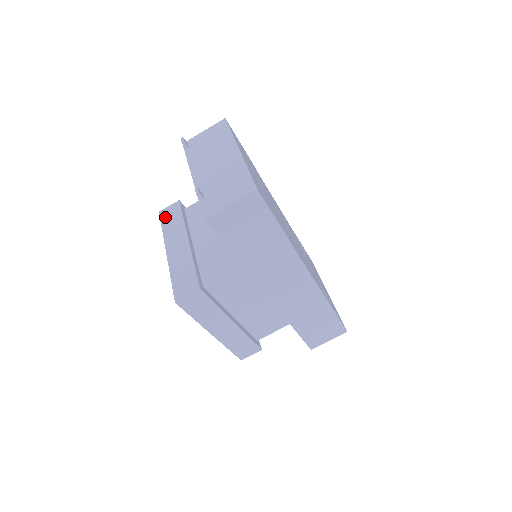
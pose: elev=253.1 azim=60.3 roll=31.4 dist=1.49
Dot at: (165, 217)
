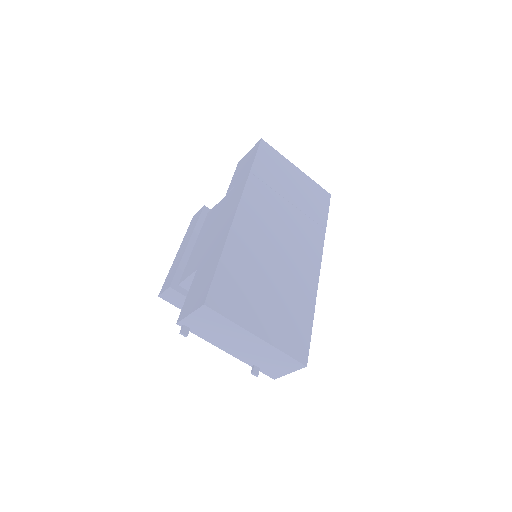
Dot at: (172, 301)
